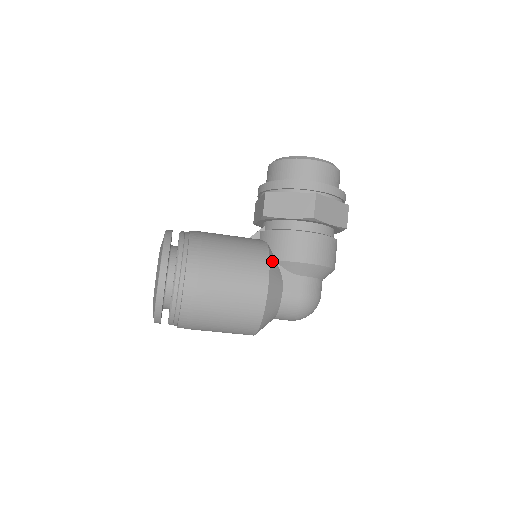
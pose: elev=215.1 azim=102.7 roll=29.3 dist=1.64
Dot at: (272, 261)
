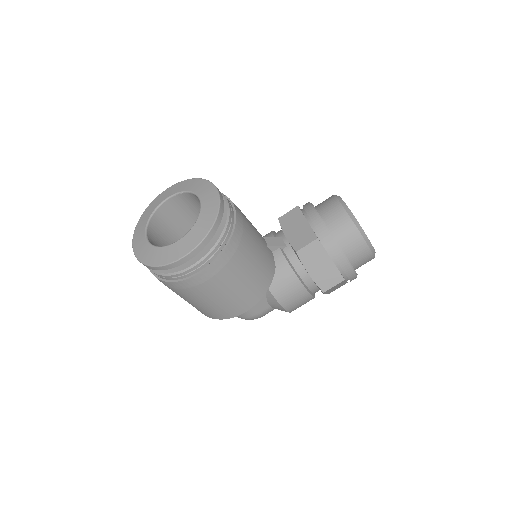
Dot at: (266, 291)
